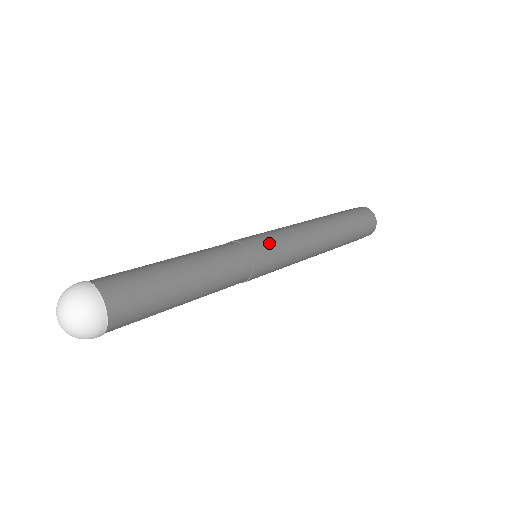
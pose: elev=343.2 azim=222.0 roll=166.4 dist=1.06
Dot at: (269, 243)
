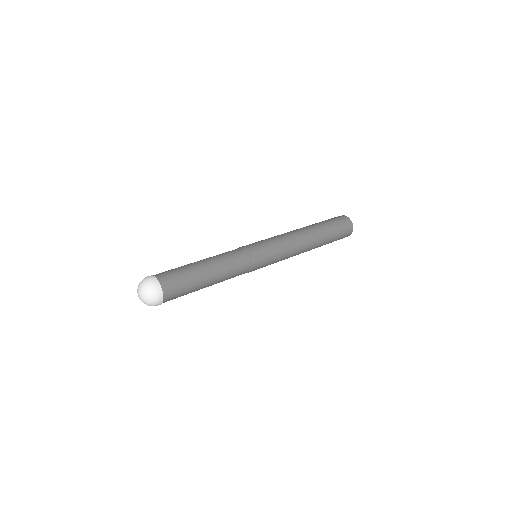
Dot at: (259, 244)
